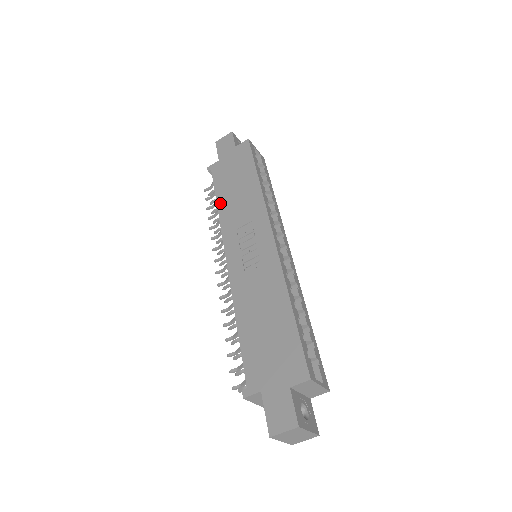
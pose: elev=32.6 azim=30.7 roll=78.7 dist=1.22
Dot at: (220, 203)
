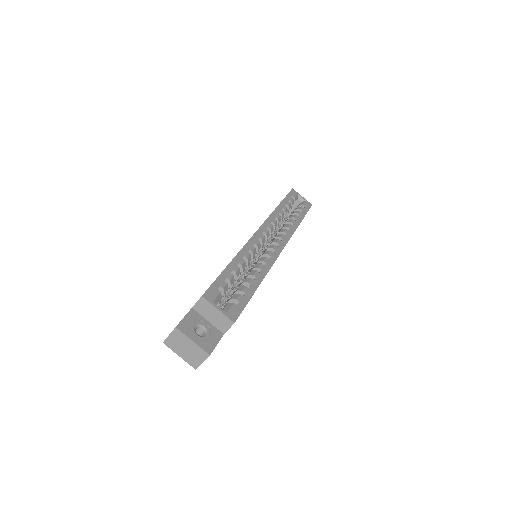
Dot at: occluded
